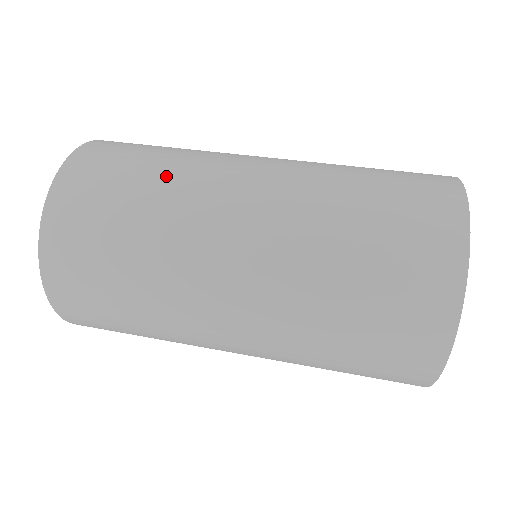
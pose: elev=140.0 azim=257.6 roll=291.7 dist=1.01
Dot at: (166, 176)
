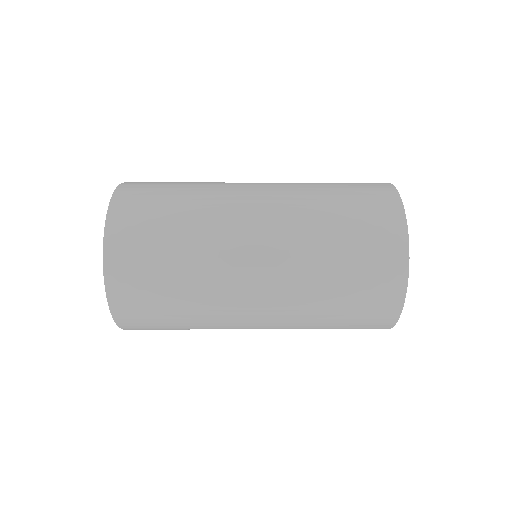
Dot at: (195, 194)
